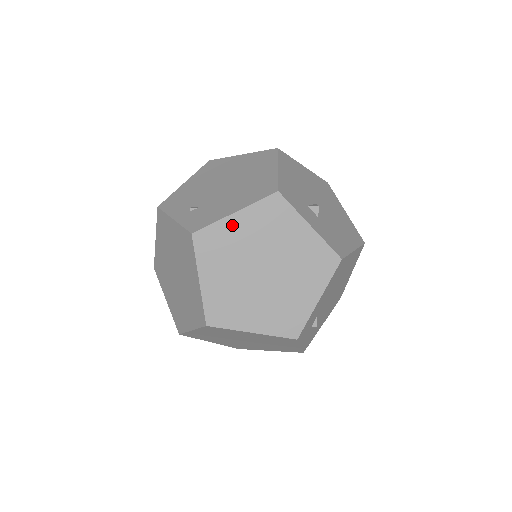
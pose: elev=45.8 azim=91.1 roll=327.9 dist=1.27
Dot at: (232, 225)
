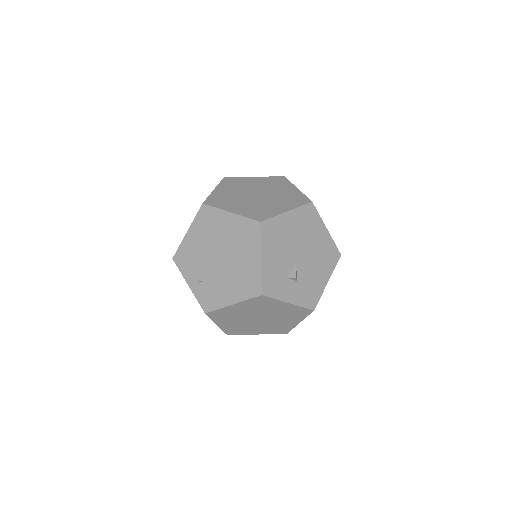
Dot at: (232, 308)
